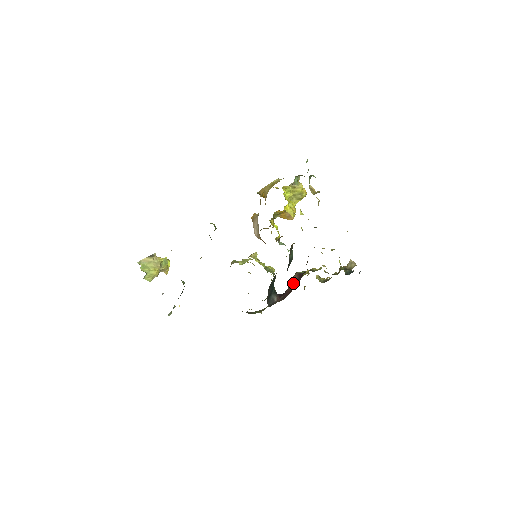
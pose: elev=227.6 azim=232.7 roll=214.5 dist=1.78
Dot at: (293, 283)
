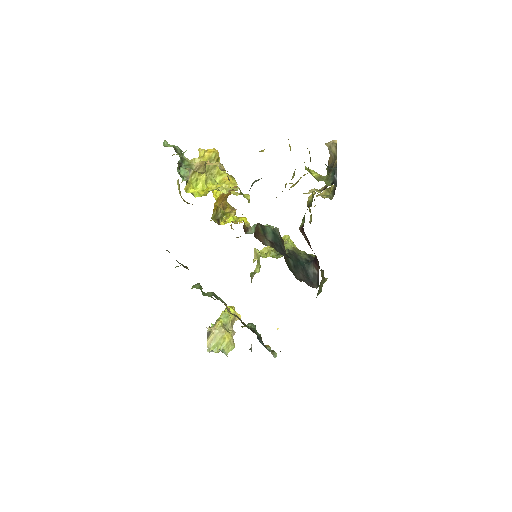
Dot at: (308, 243)
